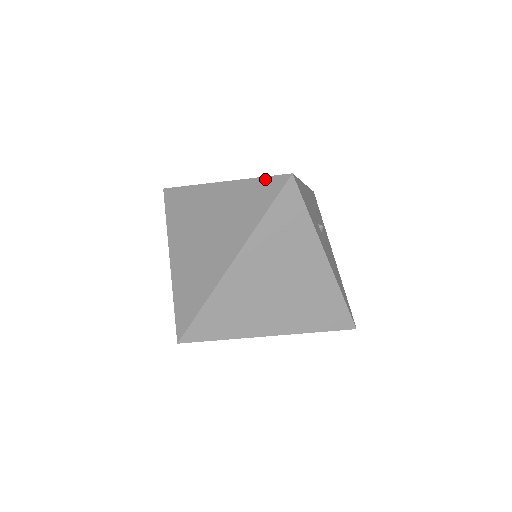
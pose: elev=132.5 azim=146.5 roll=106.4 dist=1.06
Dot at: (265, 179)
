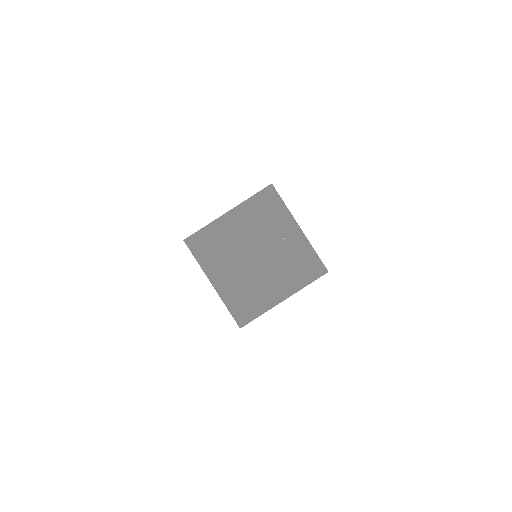
Dot at: (243, 255)
